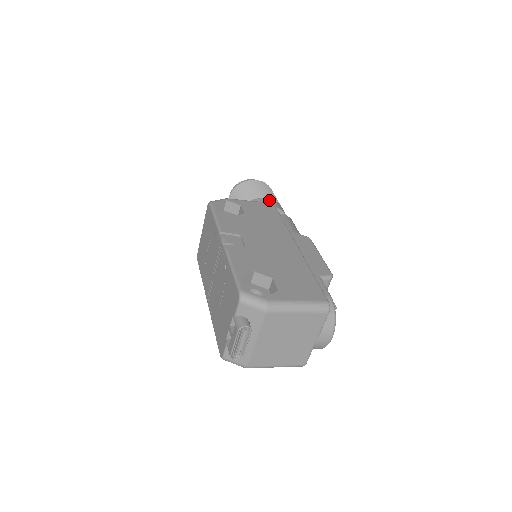
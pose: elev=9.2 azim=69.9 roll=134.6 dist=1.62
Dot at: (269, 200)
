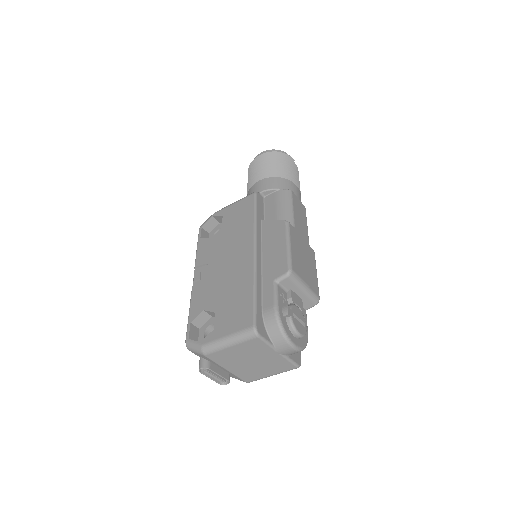
Dot at: (260, 183)
